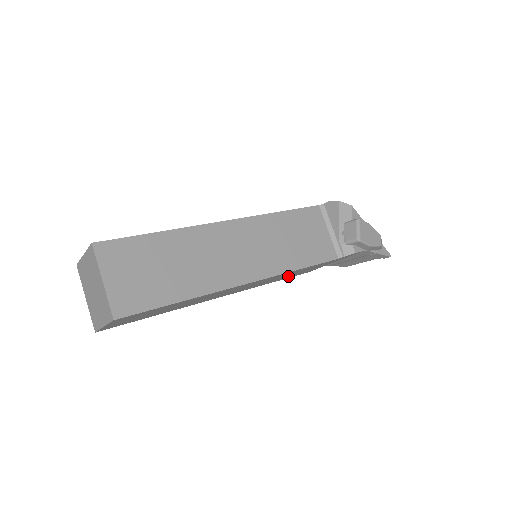
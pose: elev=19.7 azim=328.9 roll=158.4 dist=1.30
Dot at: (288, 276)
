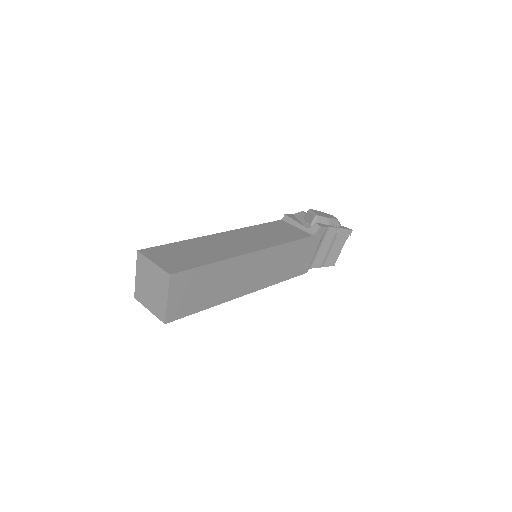
Dot at: (289, 268)
